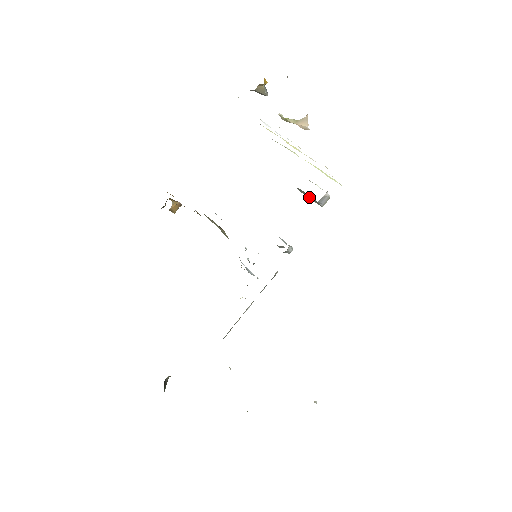
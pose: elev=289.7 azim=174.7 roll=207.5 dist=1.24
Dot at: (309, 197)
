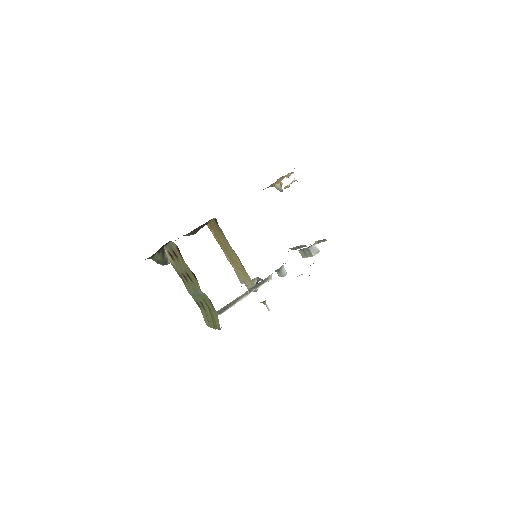
Dot at: (307, 255)
